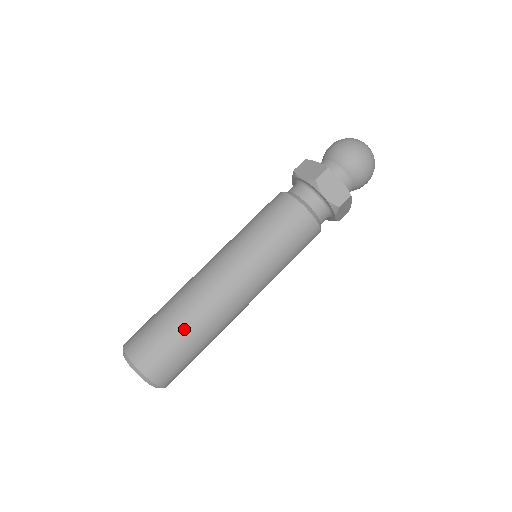
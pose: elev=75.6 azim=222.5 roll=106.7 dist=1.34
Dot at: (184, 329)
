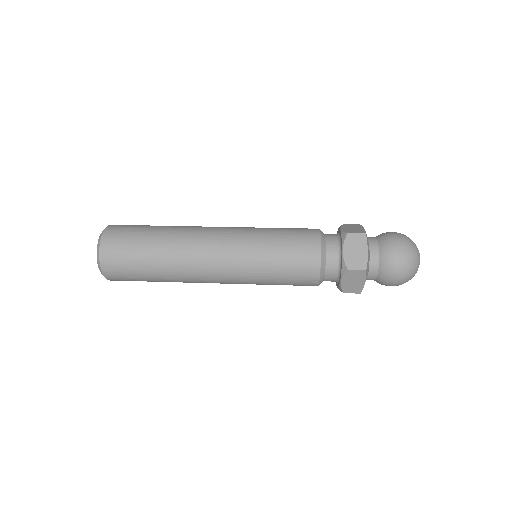
Dot at: (155, 272)
